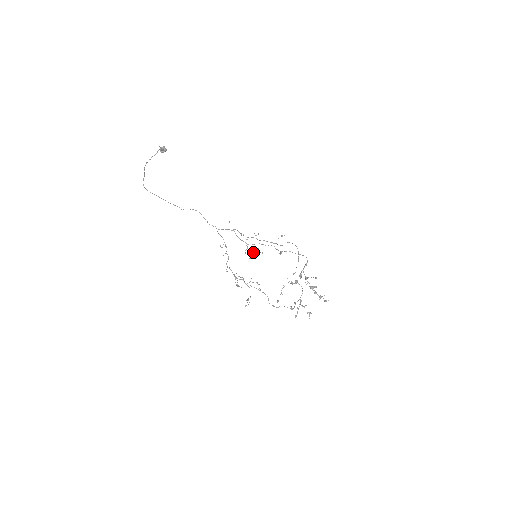
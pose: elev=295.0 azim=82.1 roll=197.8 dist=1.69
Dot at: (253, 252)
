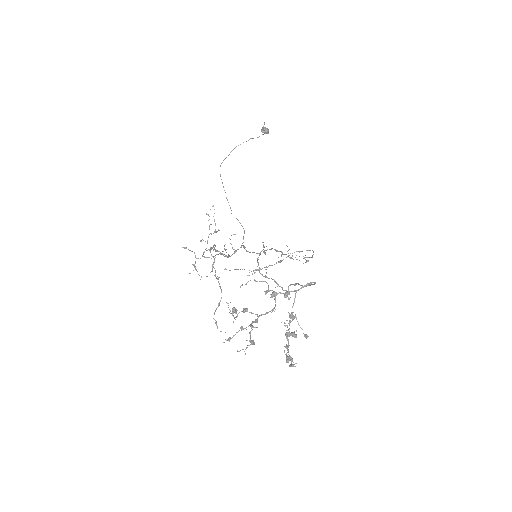
Dot at: (258, 269)
